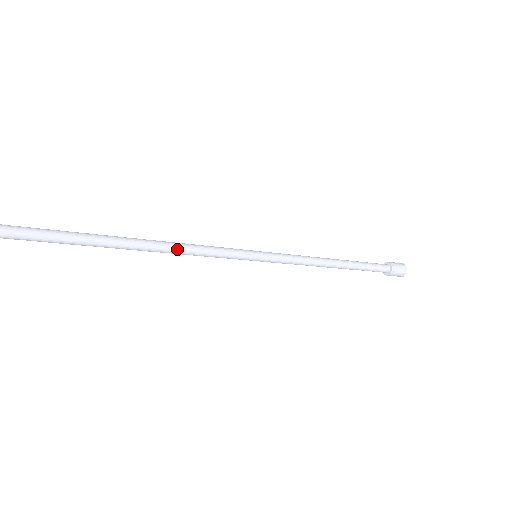
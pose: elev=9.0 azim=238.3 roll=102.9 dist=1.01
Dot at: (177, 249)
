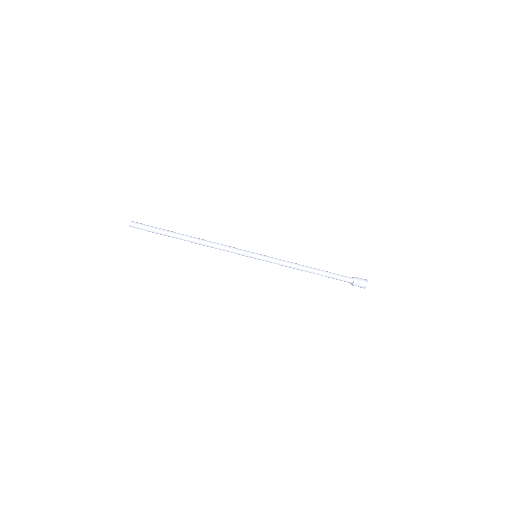
Dot at: (210, 244)
